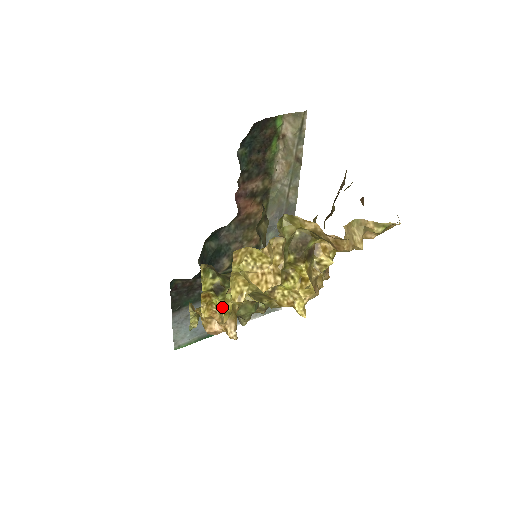
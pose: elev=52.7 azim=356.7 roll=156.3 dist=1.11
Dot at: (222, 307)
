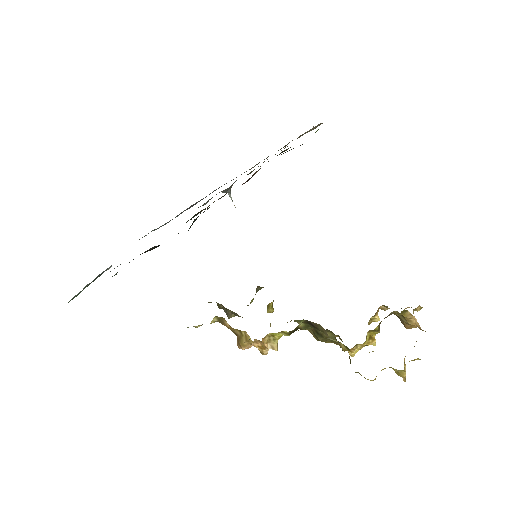
Dot at: occluded
